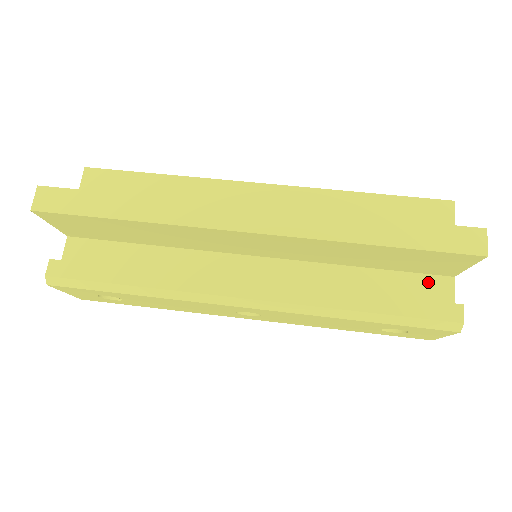
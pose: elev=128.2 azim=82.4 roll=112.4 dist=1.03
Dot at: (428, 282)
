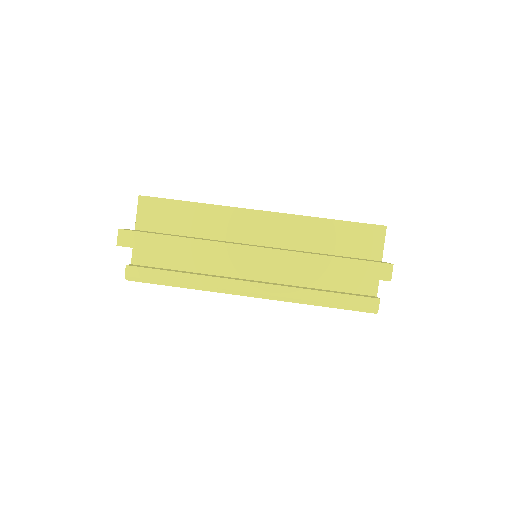
Dot at: (363, 280)
